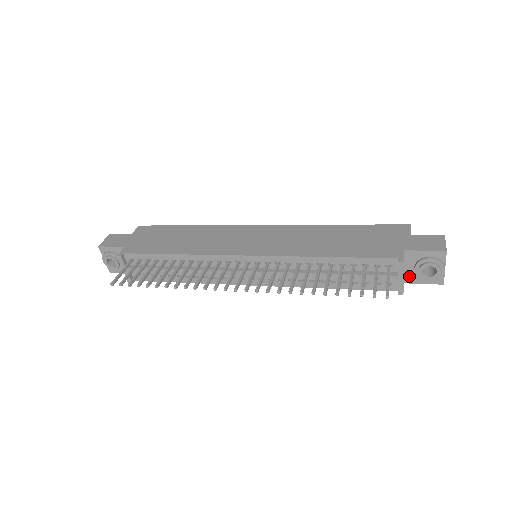
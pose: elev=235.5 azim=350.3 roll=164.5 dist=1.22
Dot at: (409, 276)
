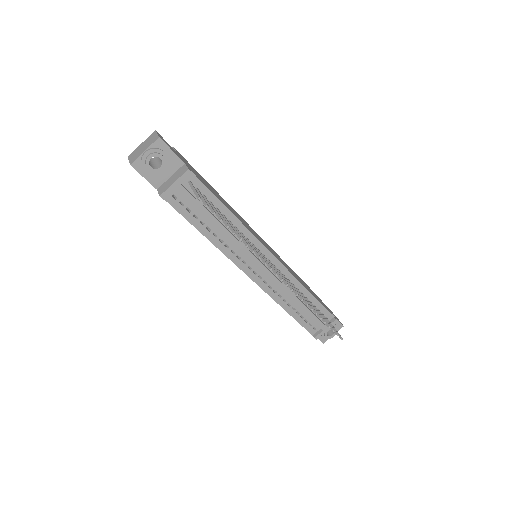
Dot at: occluded
